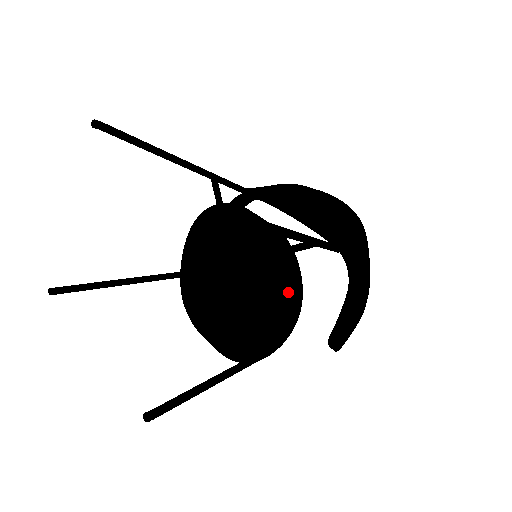
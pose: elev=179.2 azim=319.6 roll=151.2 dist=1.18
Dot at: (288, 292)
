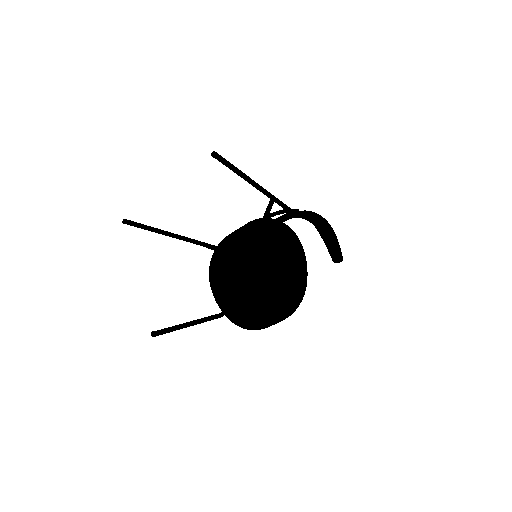
Dot at: (283, 233)
